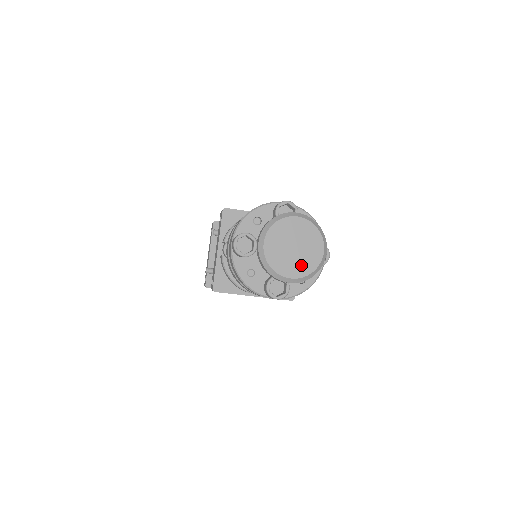
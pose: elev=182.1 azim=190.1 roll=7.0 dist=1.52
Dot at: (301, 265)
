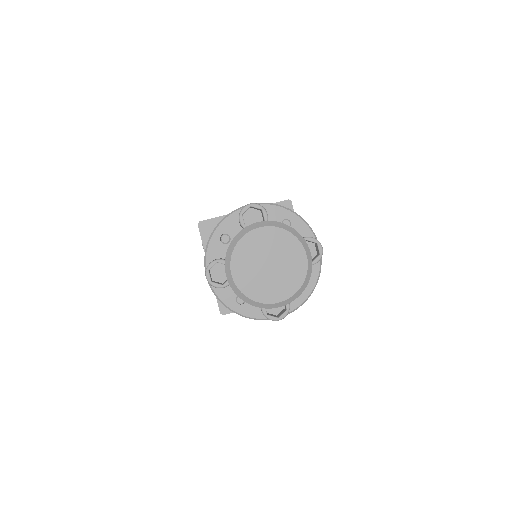
Dot at: (285, 282)
